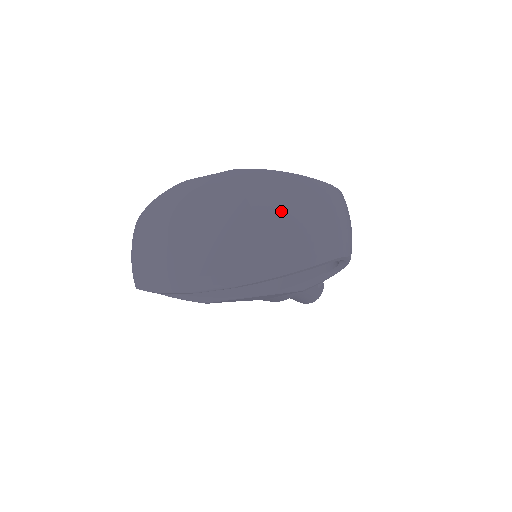
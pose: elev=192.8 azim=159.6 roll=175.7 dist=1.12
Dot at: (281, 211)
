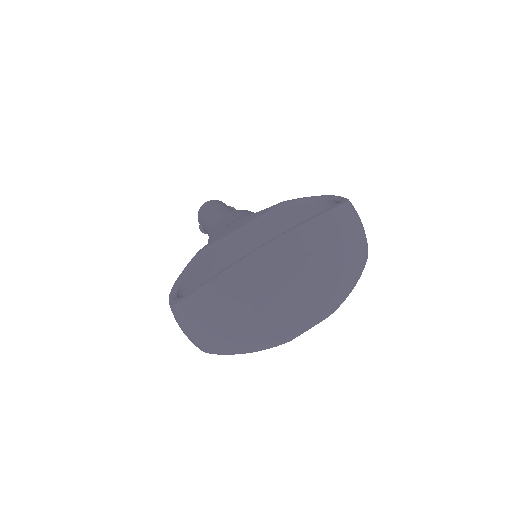
Dot at: (340, 250)
